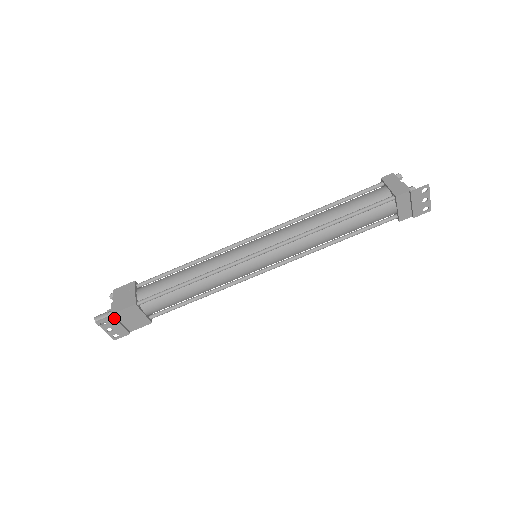
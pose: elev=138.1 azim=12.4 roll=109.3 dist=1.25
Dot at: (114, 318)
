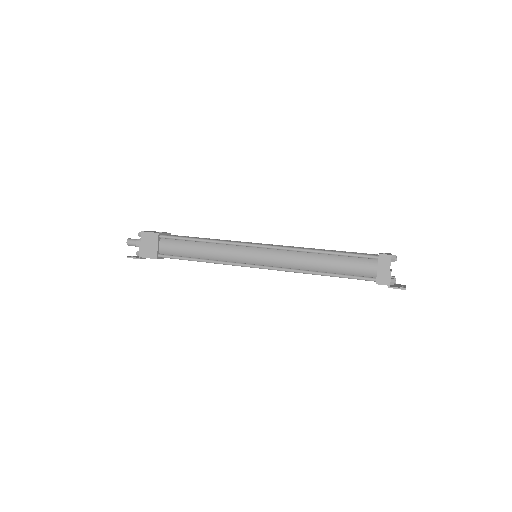
Dot at: occluded
